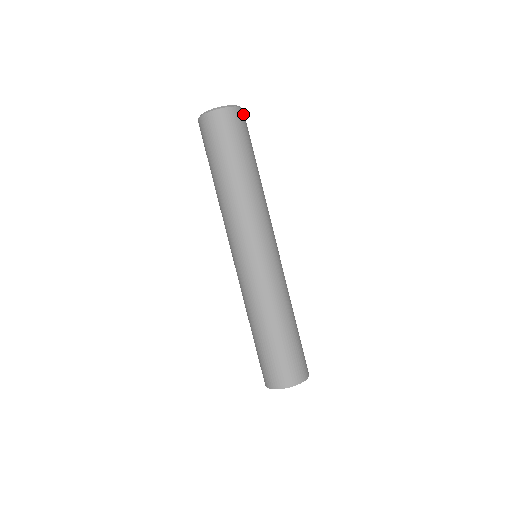
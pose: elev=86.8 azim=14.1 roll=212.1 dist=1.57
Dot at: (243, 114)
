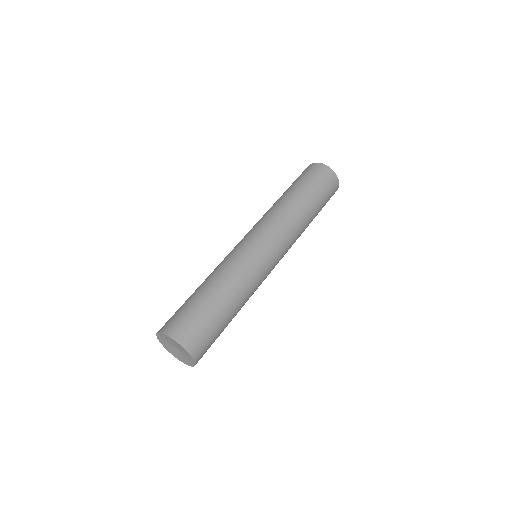
Dot at: (337, 187)
